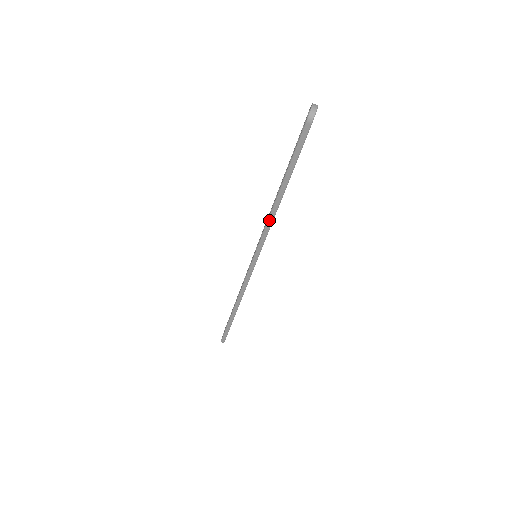
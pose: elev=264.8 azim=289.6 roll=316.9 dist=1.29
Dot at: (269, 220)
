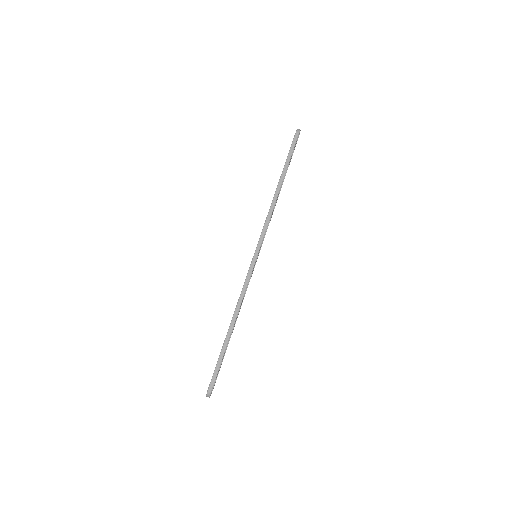
Dot at: (271, 207)
